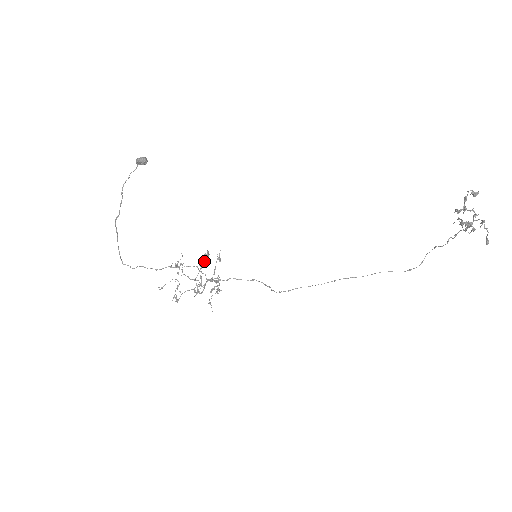
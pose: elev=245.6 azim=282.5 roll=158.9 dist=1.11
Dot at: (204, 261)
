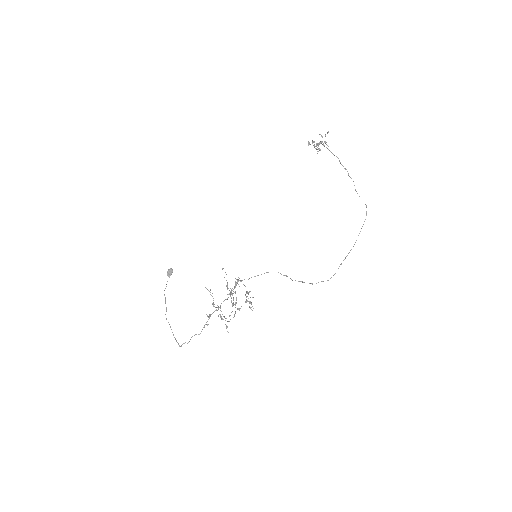
Dot at: (232, 294)
